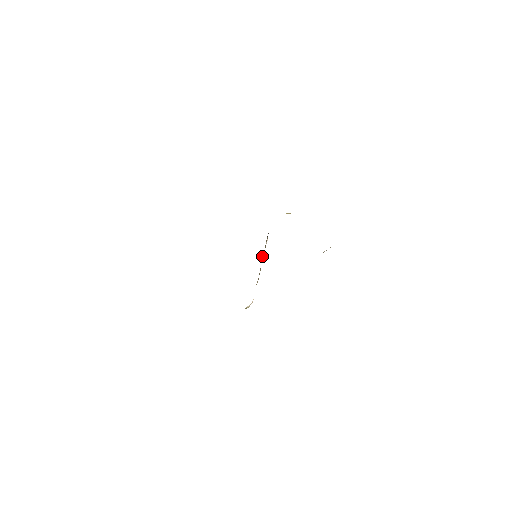
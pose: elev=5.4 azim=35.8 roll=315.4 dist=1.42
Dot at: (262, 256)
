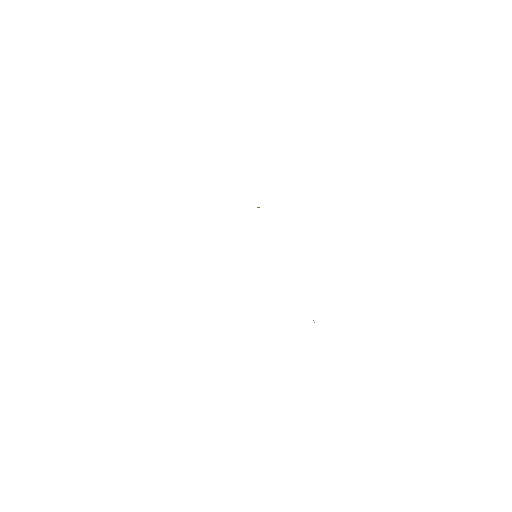
Dot at: occluded
